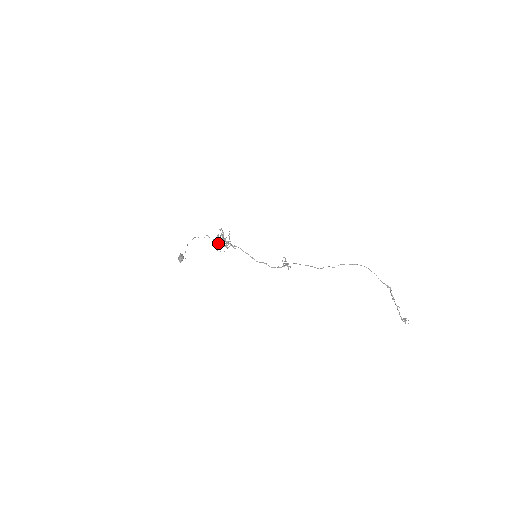
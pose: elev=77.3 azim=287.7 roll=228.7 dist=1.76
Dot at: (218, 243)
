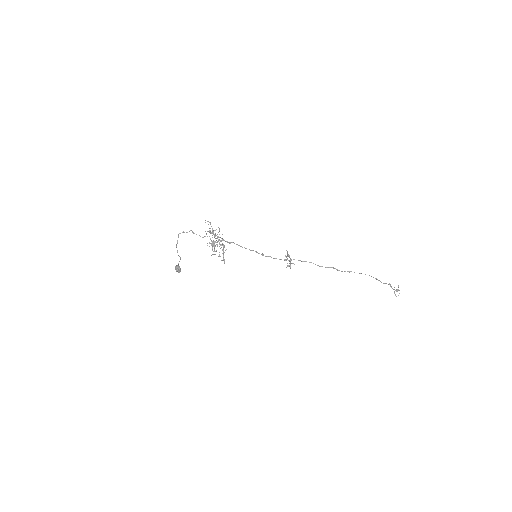
Dot at: occluded
